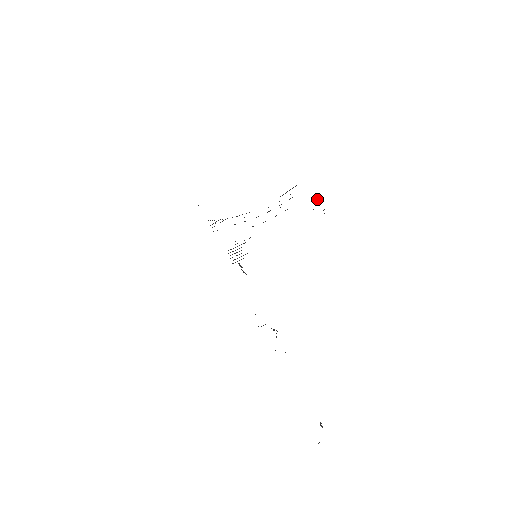
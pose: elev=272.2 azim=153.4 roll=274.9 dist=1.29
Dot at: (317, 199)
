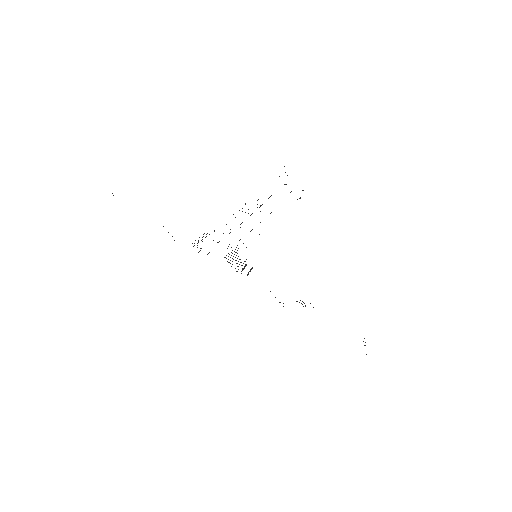
Dot at: occluded
